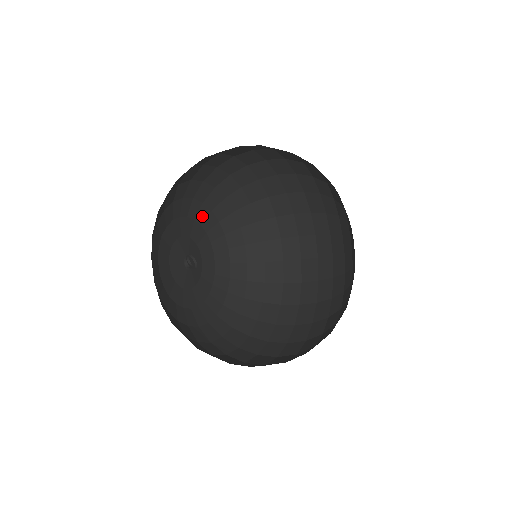
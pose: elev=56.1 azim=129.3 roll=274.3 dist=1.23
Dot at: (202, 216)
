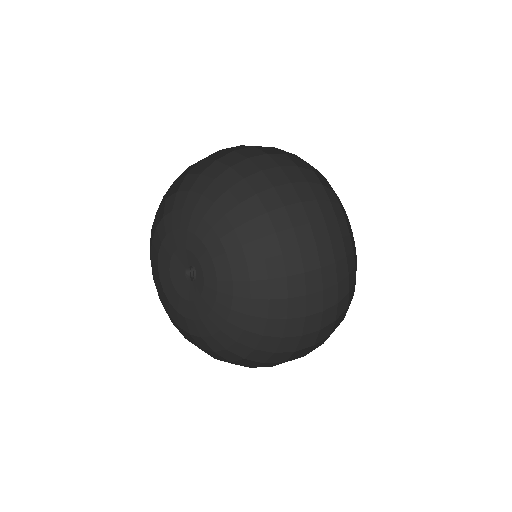
Dot at: (224, 288)
